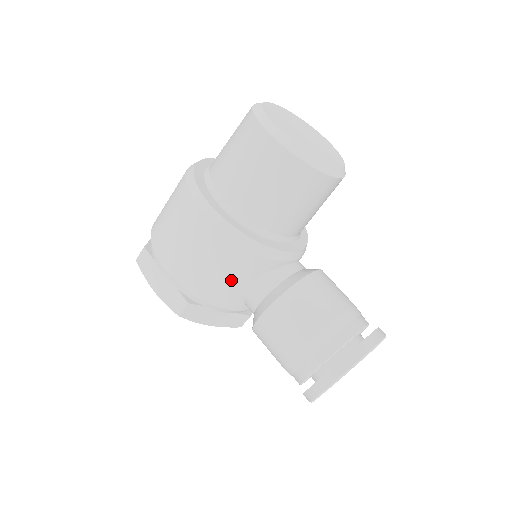
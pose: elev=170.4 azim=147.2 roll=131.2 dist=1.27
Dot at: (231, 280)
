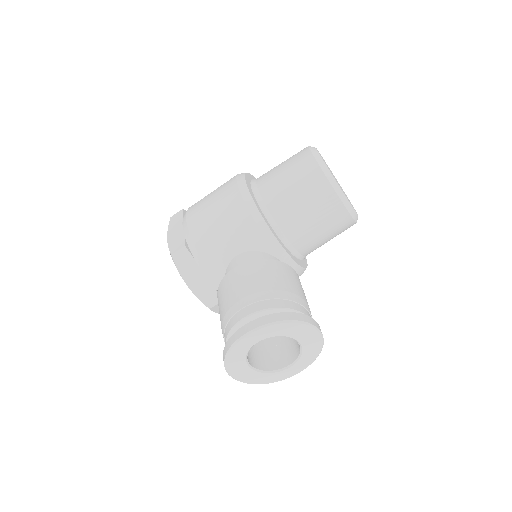
Dot at: (226, 240)
